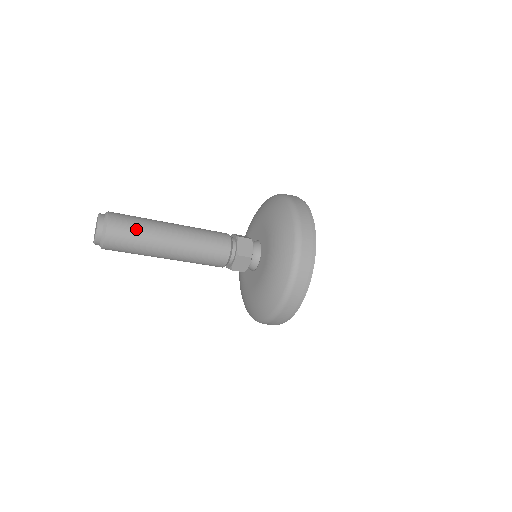
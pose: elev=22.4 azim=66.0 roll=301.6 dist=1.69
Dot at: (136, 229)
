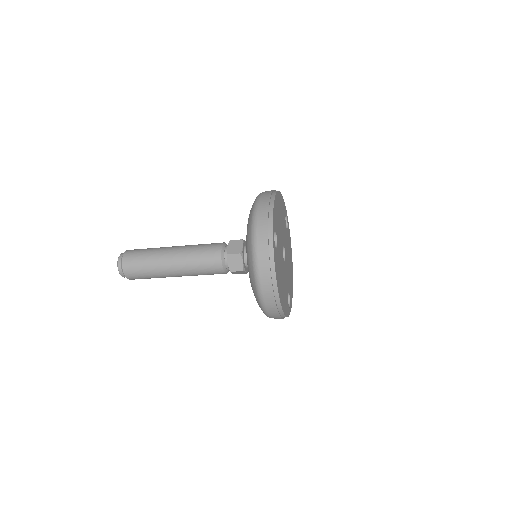
Dot at: (144, 270)
